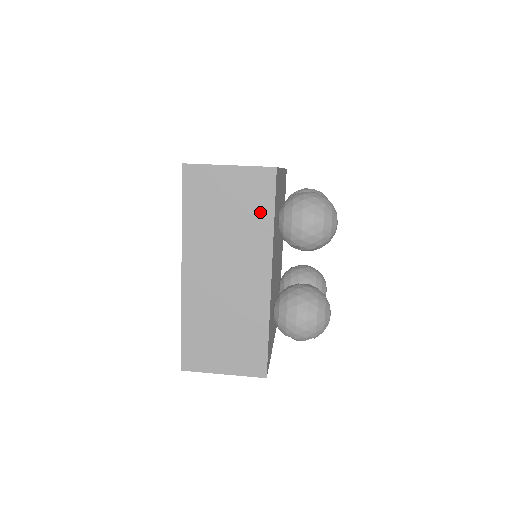
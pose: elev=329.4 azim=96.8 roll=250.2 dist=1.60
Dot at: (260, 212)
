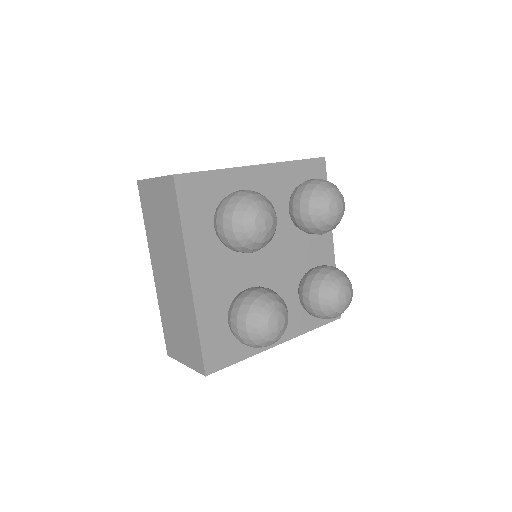
Dot at: (174, 218)
